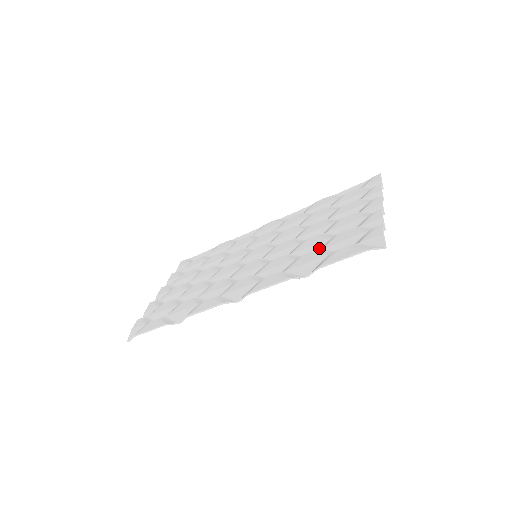
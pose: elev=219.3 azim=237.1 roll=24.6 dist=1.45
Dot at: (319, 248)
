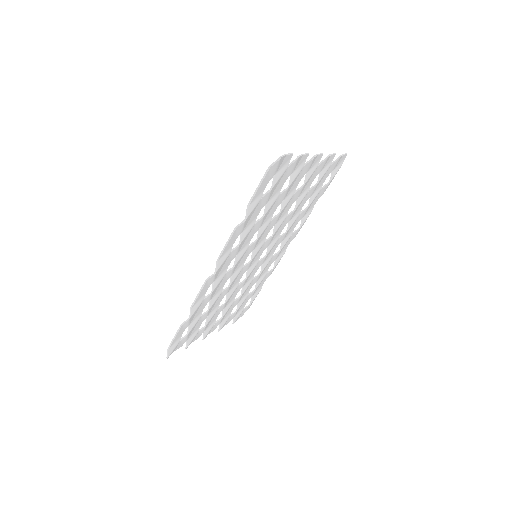
Dot at: (269, 206)
